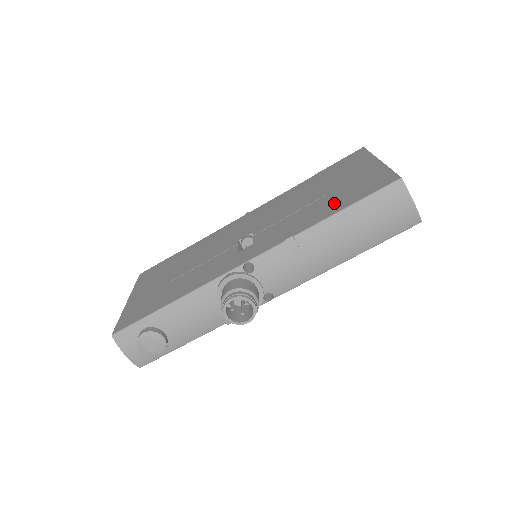
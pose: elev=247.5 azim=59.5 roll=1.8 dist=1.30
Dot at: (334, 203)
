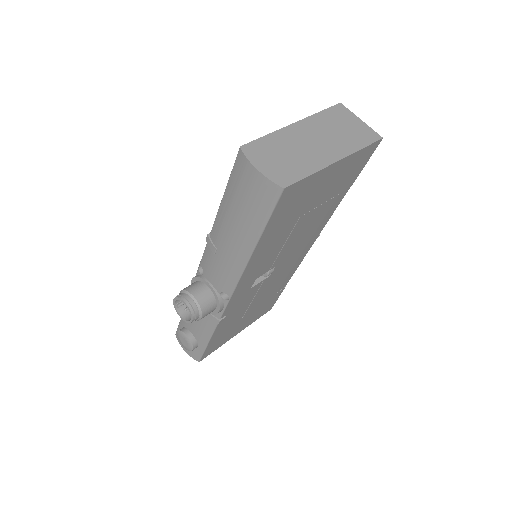
Dot at: occluded
